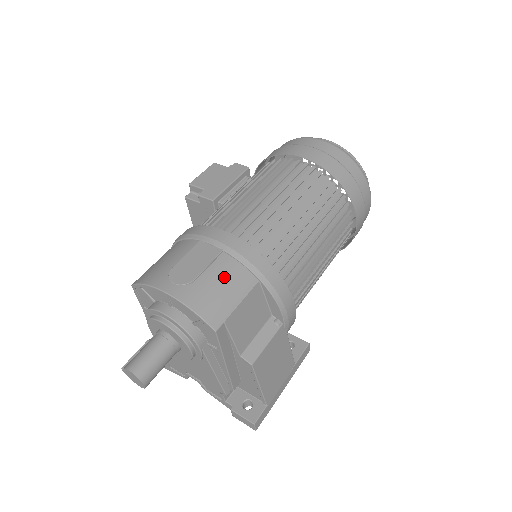
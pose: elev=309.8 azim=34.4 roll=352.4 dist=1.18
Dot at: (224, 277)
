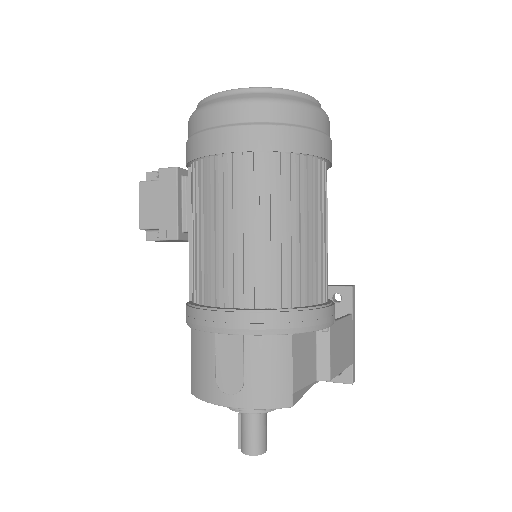
Dot at: (264, 360)
